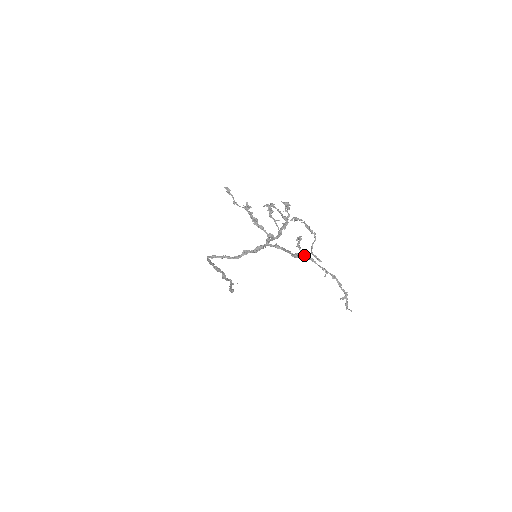
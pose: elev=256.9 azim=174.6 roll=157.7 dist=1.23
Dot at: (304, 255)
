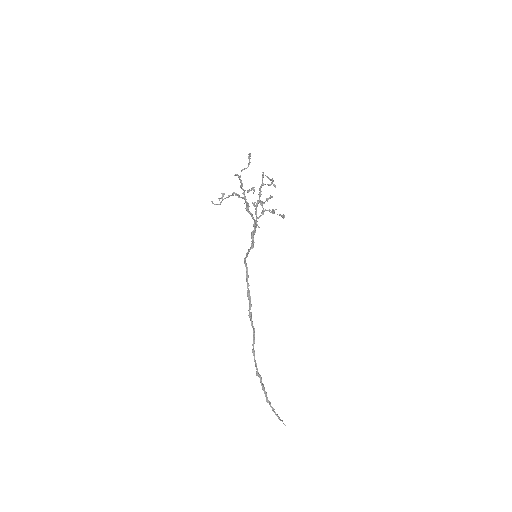
Dot at: (240, 186)
